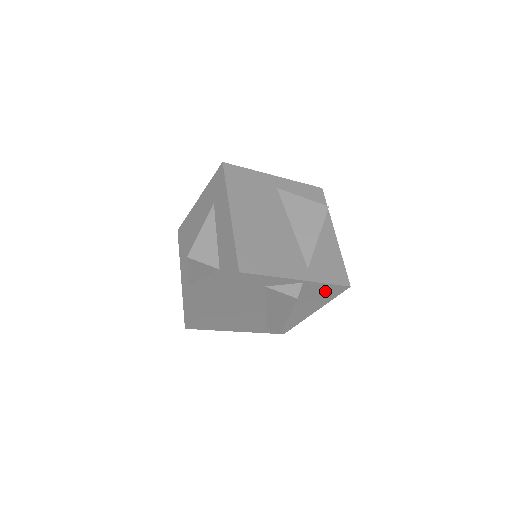
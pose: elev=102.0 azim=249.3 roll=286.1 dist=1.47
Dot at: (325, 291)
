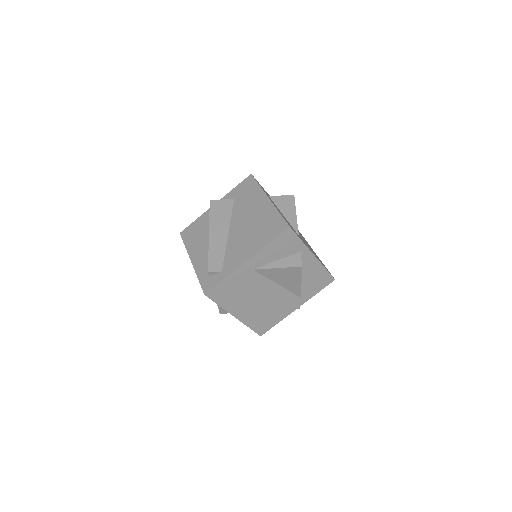
Dot at: occluded
